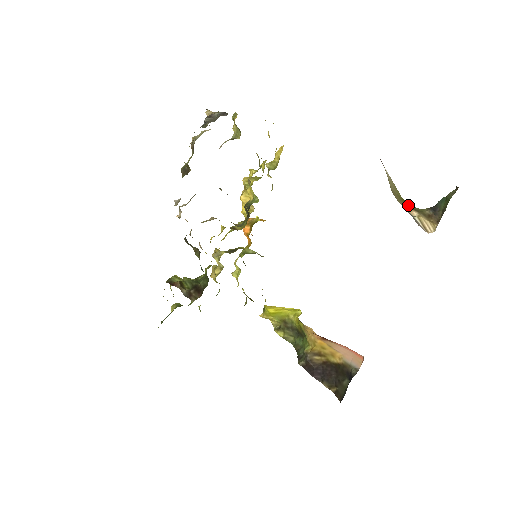
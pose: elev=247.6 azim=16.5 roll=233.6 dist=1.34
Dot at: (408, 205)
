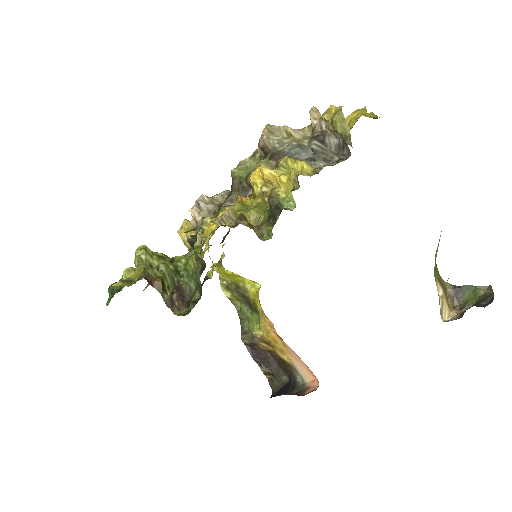
Dot at: (437, 273)
